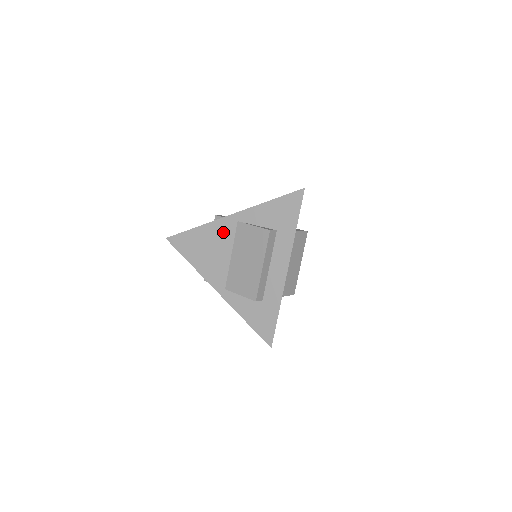
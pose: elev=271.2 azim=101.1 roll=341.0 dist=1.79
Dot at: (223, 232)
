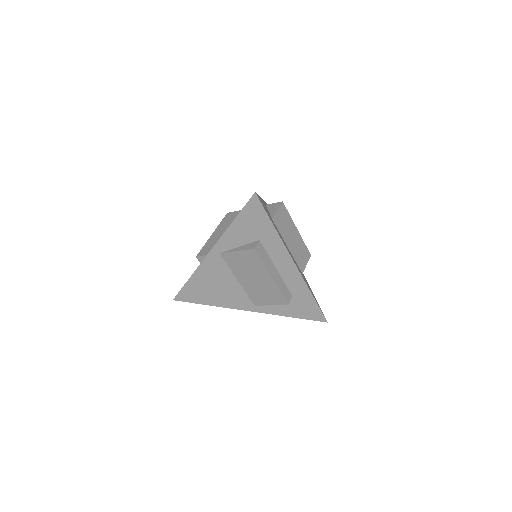
Dot at: (215, 268)
